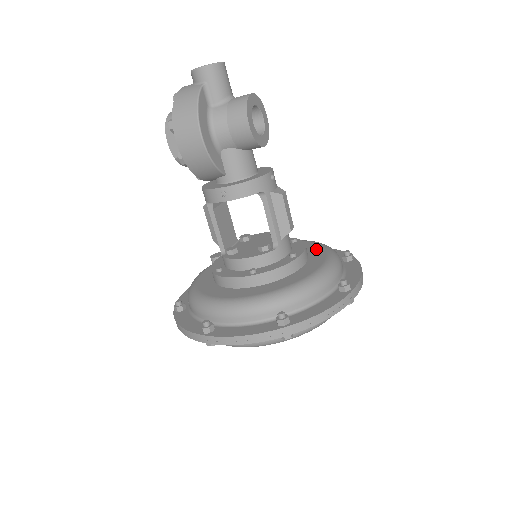
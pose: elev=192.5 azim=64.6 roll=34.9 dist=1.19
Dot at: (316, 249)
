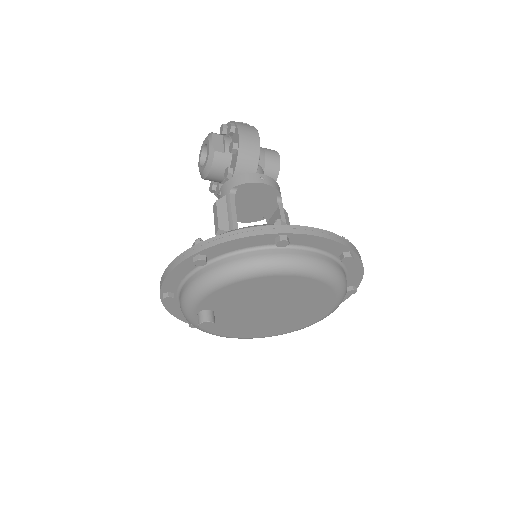
Dot at: occluded
